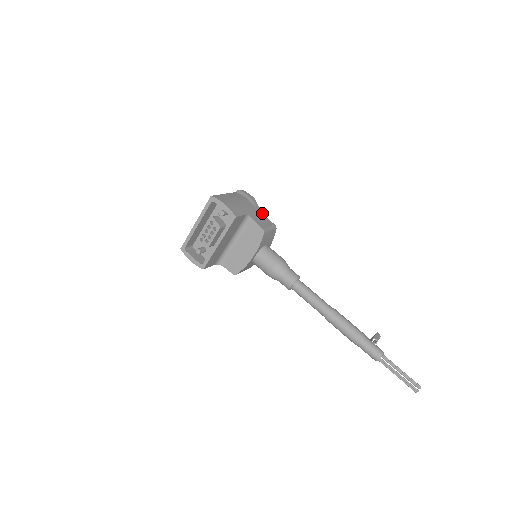
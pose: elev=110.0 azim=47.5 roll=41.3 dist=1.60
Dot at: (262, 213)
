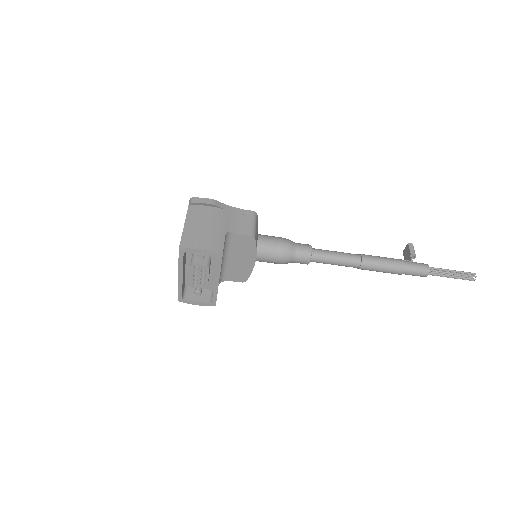
Dot at: (232, 209)
